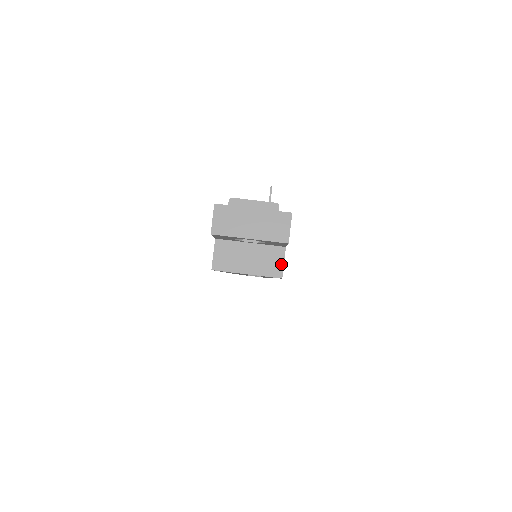
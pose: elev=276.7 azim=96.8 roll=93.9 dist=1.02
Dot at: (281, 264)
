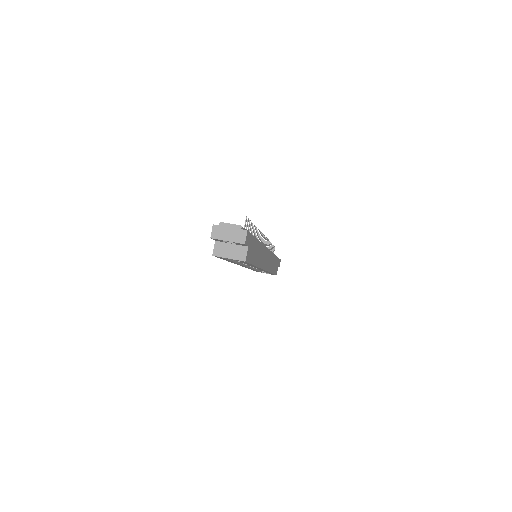
Dot at: (245, 255)
